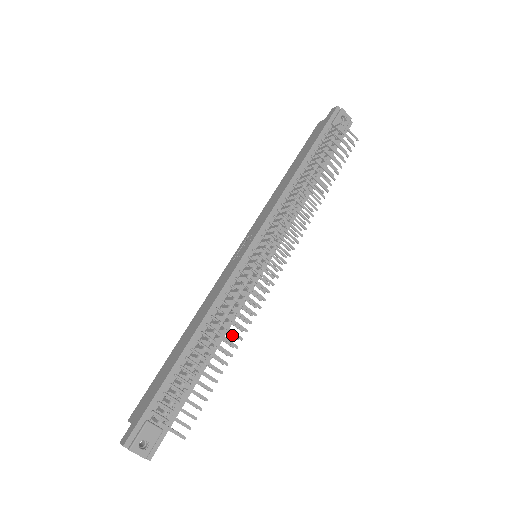
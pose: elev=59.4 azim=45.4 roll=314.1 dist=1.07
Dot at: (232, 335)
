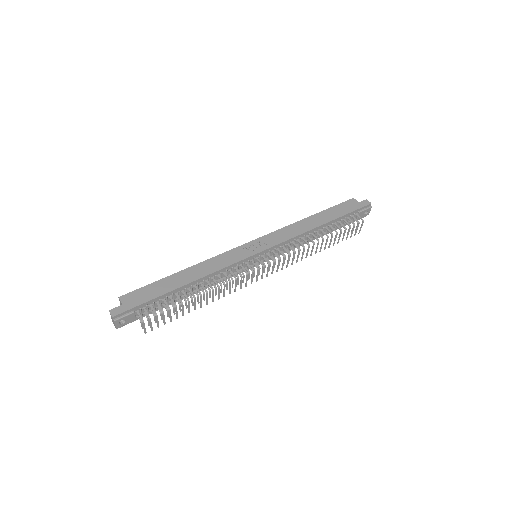
Dot at: (210, 295)
